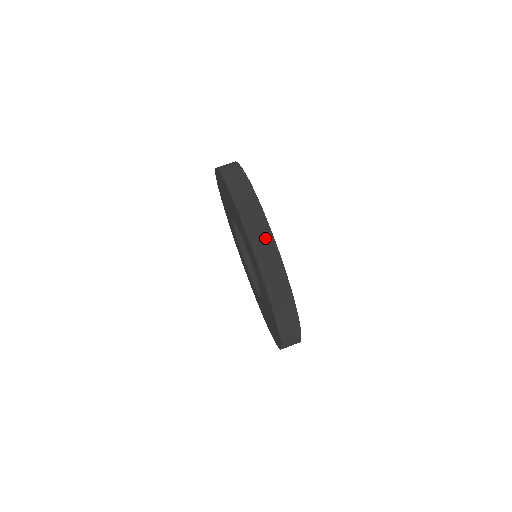
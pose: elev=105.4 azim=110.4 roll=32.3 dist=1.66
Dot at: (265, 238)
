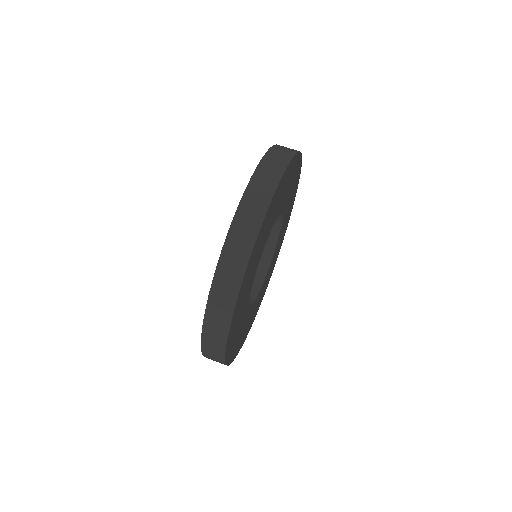
Dot at: (229, 291)
